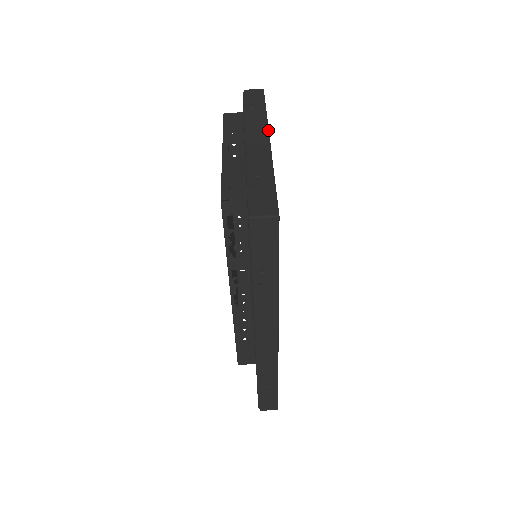
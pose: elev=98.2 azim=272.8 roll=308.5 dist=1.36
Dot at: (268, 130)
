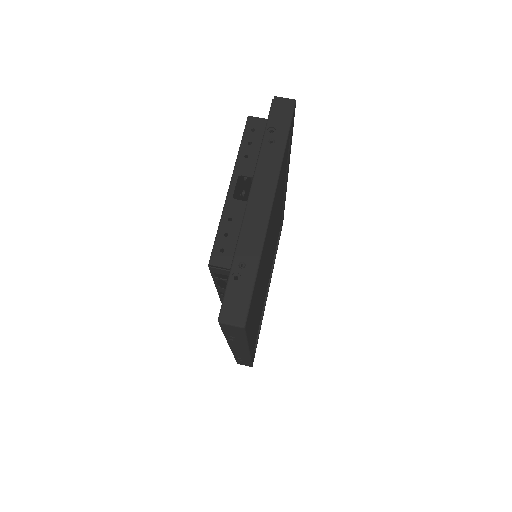
Dot at: (276, 185)
